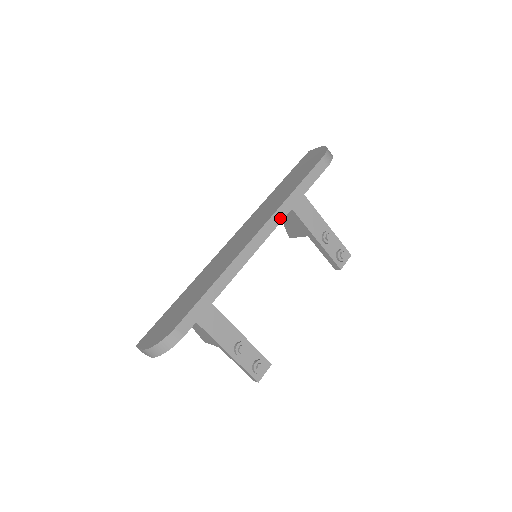
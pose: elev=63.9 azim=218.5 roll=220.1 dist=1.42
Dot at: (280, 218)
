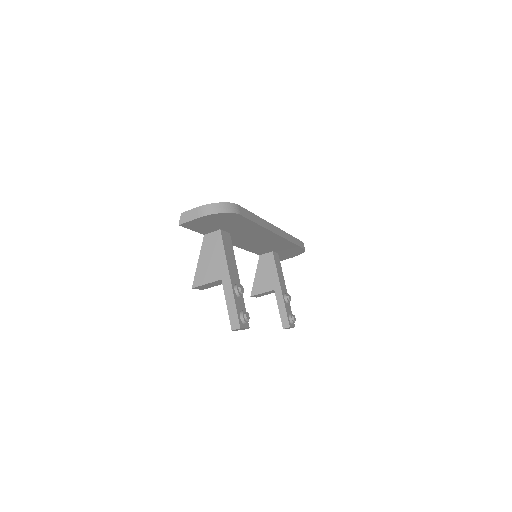
Dot at: (286, 237)
